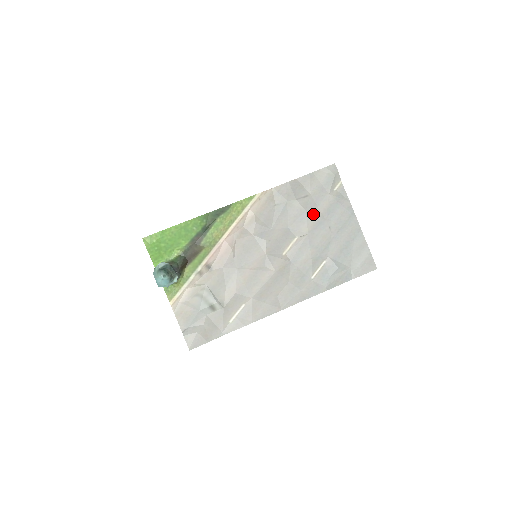
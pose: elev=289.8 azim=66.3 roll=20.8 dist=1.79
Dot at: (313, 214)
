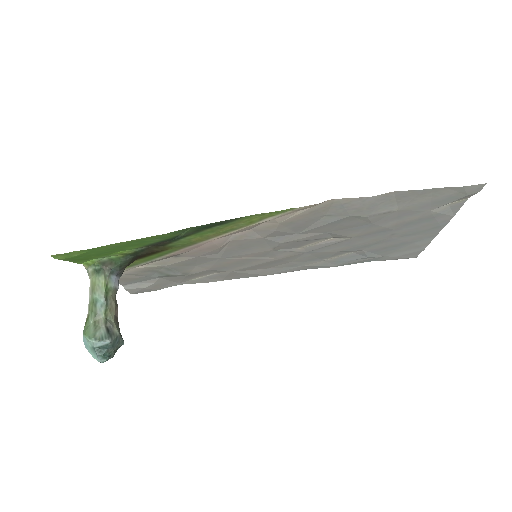
Dot at: (380, 226)
